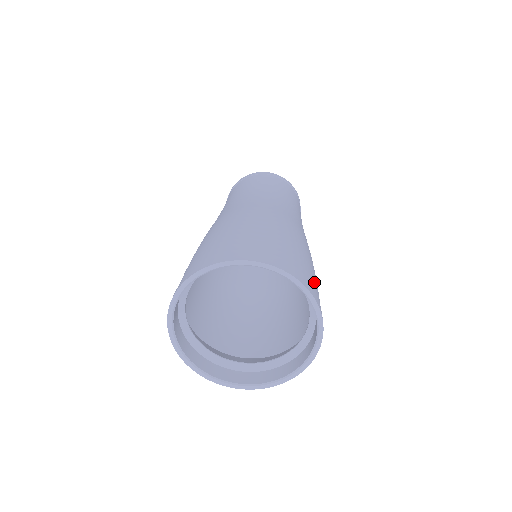
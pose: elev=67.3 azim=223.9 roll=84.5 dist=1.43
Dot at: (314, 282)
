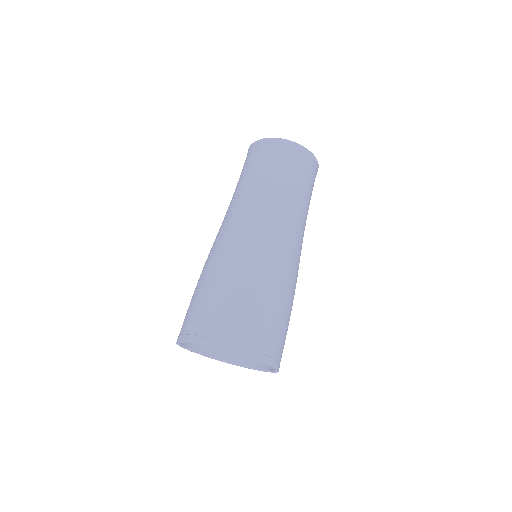
Dot at: (280, 338)
